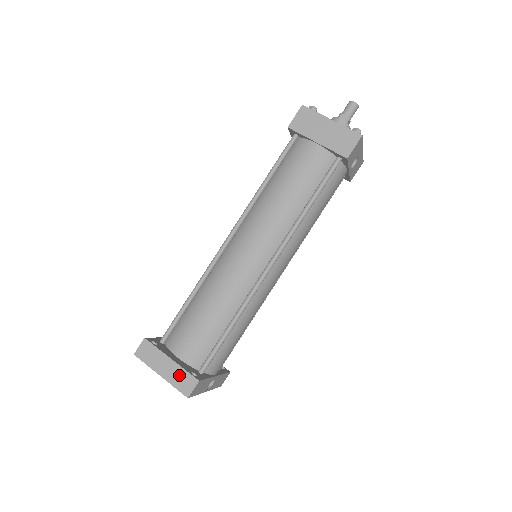
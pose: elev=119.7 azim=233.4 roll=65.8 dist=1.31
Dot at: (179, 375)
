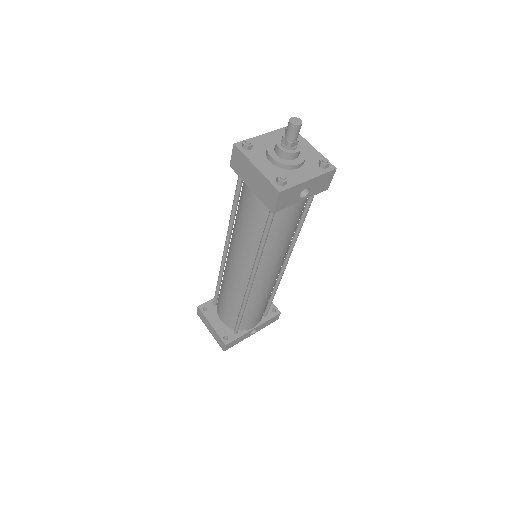
Dot at: (217, 337)
